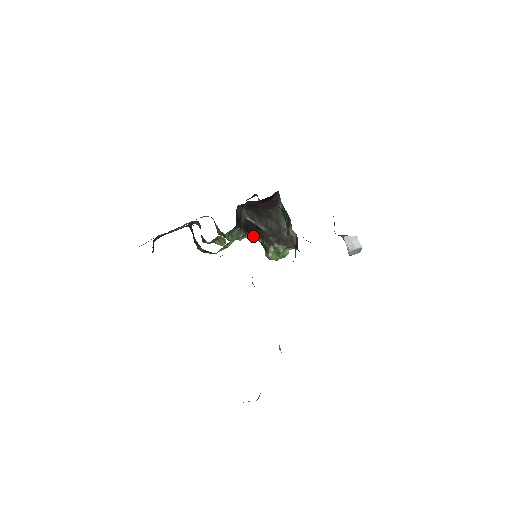
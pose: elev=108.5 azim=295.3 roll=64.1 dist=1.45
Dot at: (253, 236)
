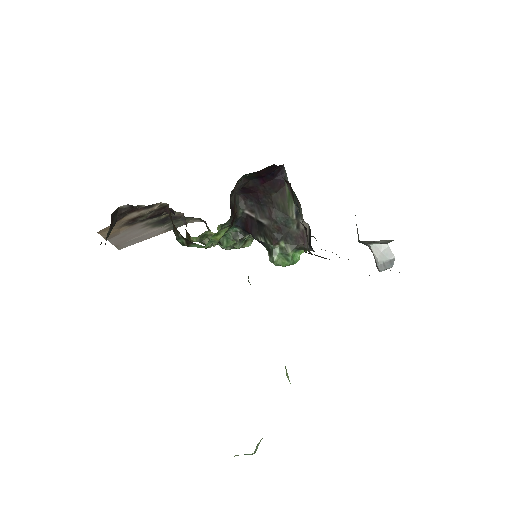
Dot at: (253, 236)
